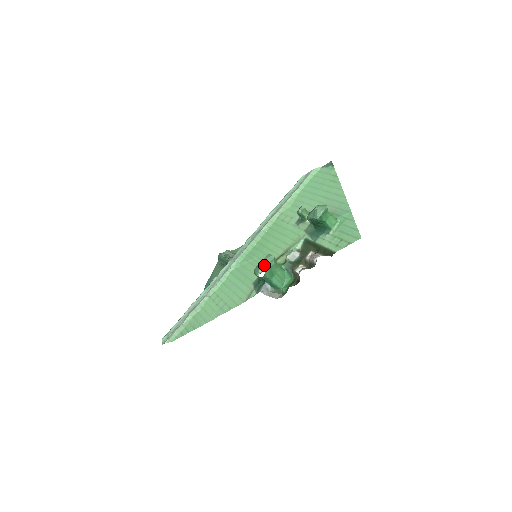
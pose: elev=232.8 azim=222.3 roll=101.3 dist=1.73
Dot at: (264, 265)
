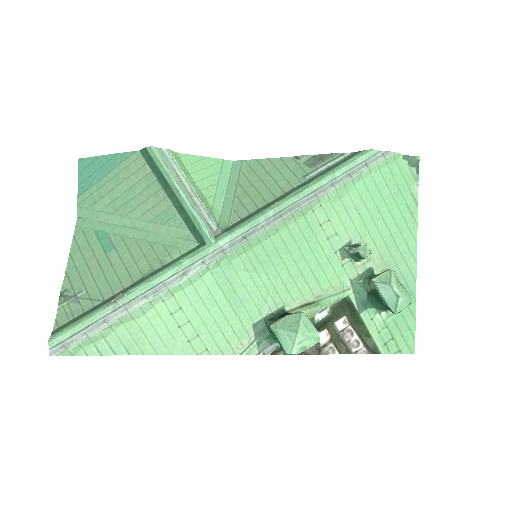
Dot at: (303, 346)
